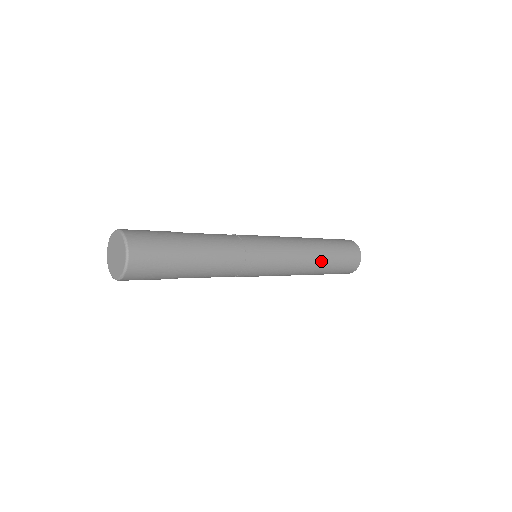
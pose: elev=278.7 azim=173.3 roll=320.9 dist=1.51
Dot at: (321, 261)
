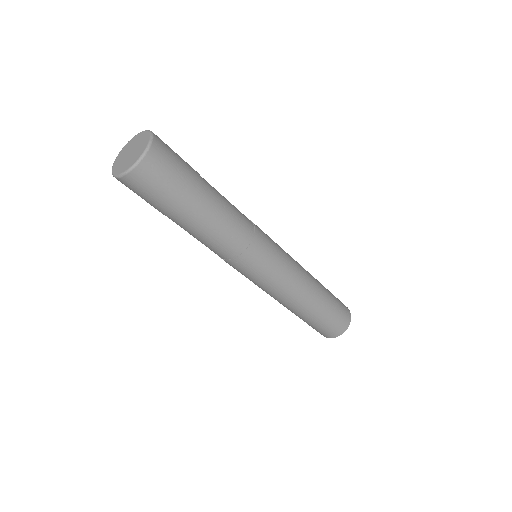
Dot at: (296, 311)
